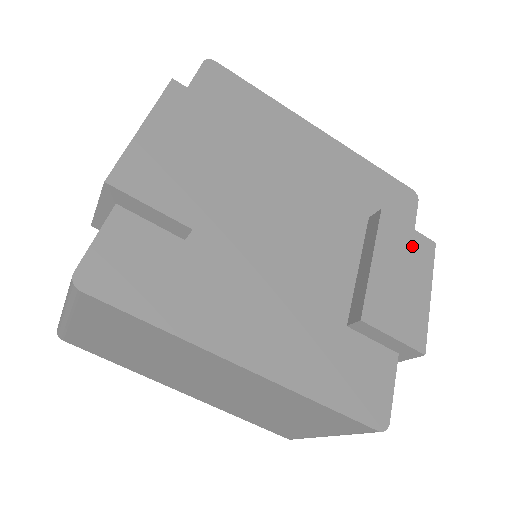
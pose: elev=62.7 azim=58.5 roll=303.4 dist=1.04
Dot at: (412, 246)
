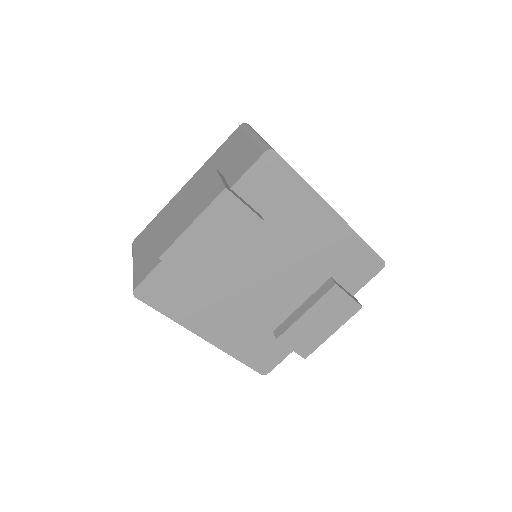
Dot at: (342, 307)
